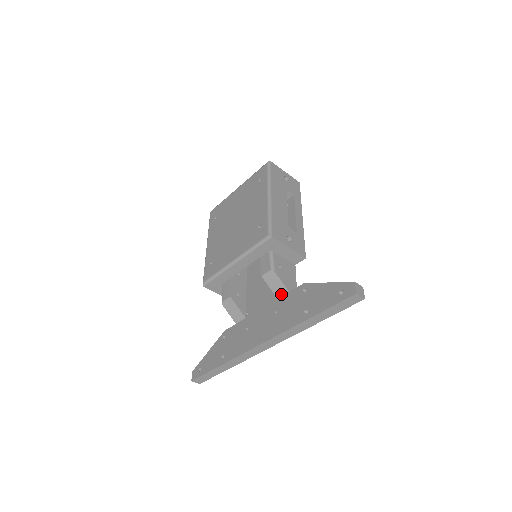
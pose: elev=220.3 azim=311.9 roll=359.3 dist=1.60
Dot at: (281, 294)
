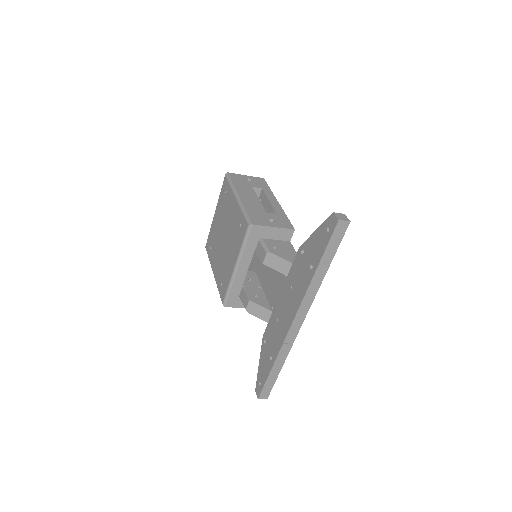
Dot at: (287, 270)
